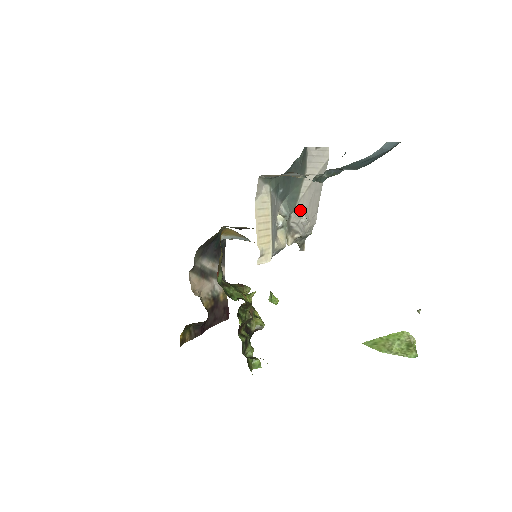
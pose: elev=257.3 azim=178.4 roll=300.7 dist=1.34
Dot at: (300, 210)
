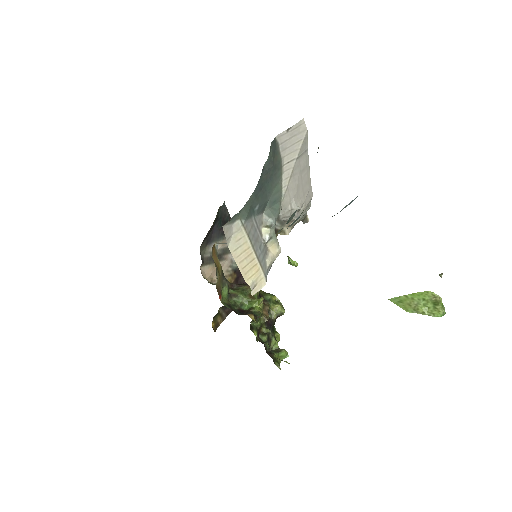
Dot at: (288, 203)
